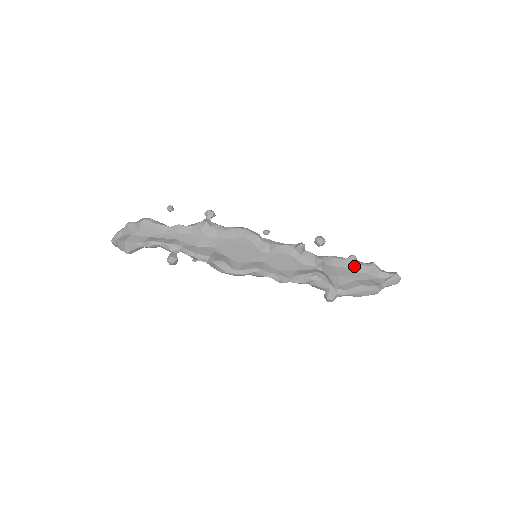
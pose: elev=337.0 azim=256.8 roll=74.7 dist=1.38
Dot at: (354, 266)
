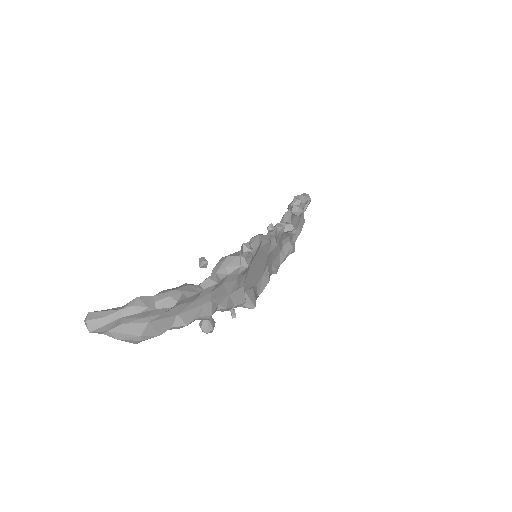
Dot at: occluded
